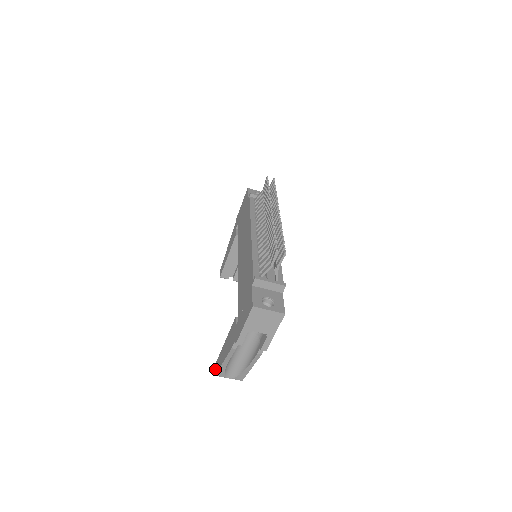
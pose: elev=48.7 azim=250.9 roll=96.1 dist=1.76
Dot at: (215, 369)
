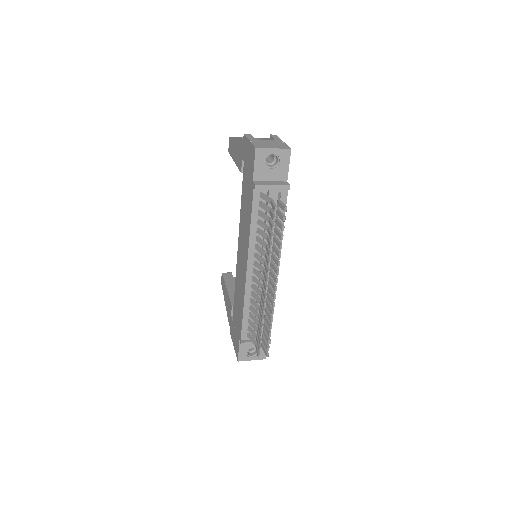
Dot at: (221, 279)
